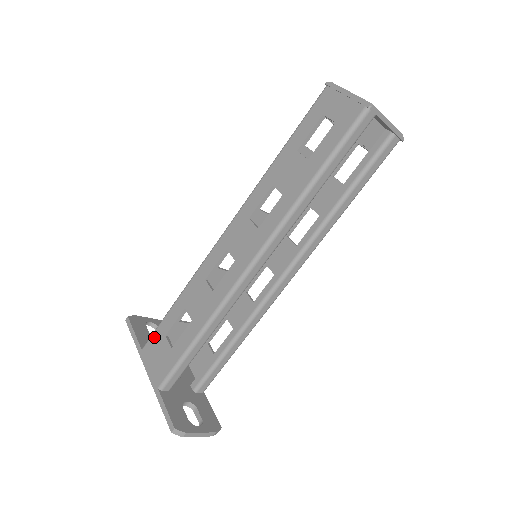
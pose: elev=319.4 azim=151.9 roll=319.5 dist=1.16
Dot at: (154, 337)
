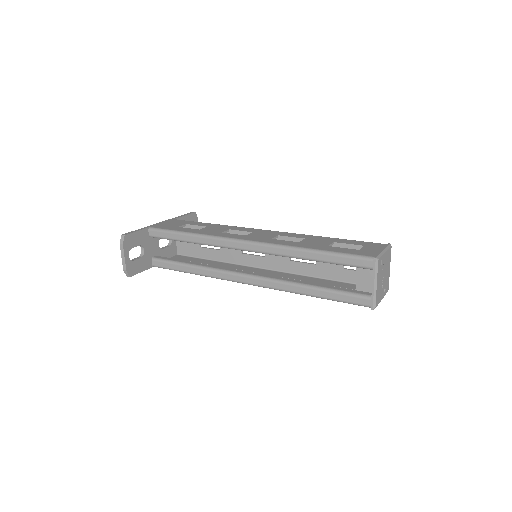
Dot at: (184, 221)
